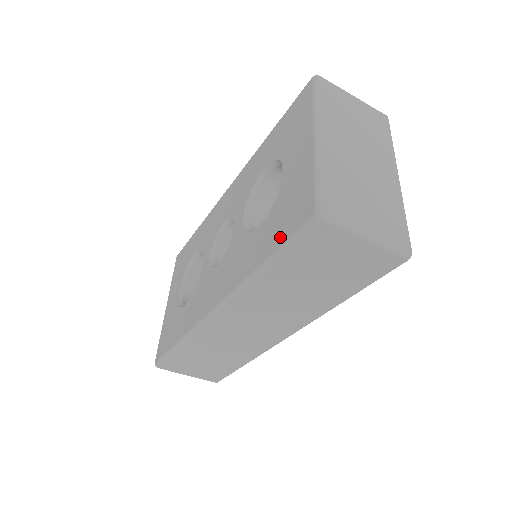
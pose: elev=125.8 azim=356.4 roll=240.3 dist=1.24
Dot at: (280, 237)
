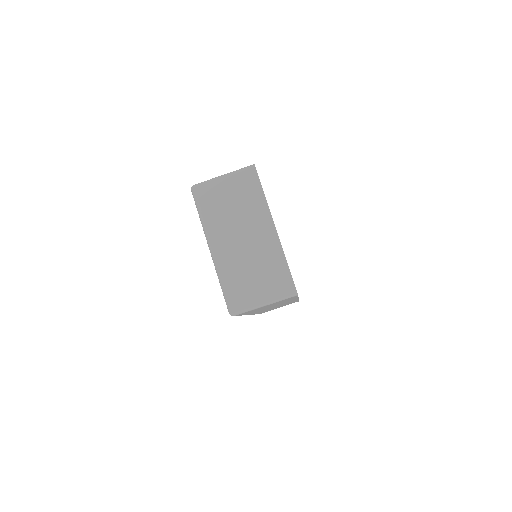
Dot at: occluded
